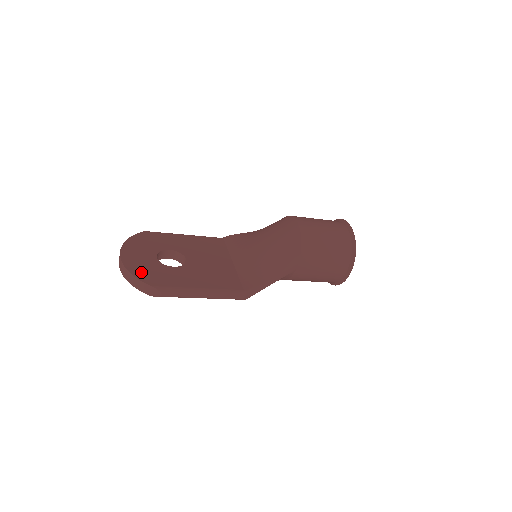
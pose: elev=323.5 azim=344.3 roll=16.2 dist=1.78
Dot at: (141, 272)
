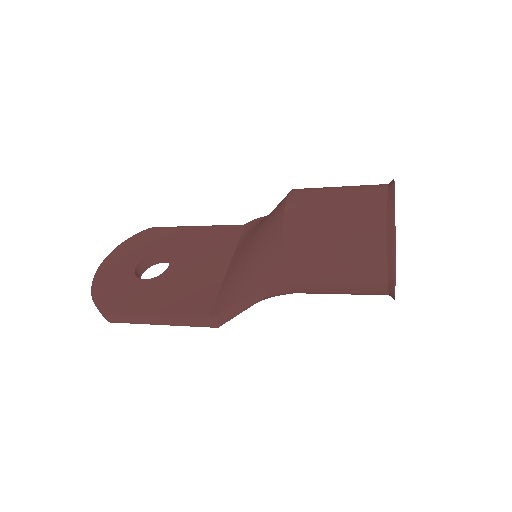
Dot at: (103, 290)
